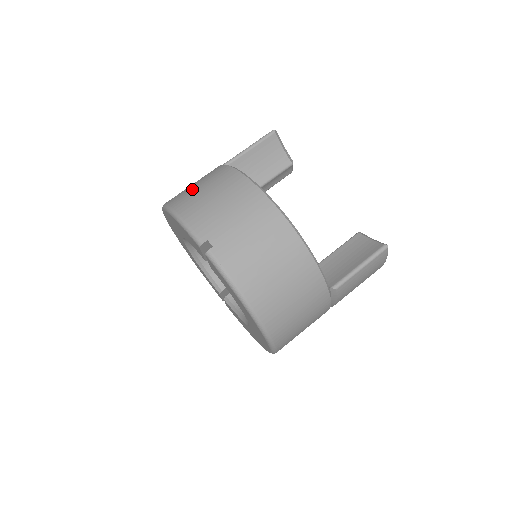
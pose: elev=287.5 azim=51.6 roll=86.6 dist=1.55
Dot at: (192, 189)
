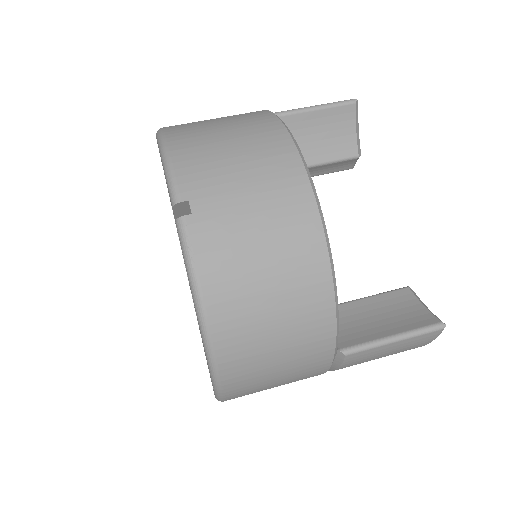
Dot at: (206, 122)
